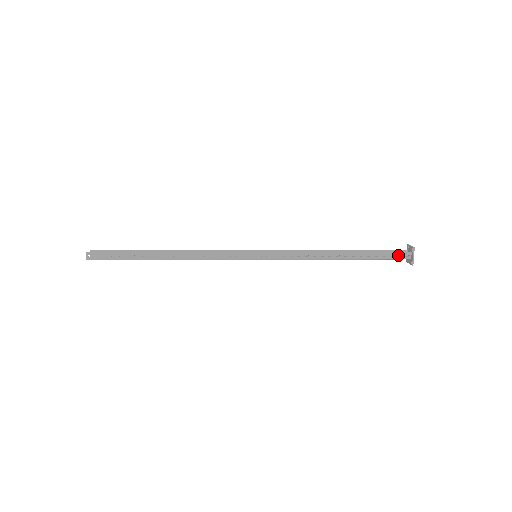
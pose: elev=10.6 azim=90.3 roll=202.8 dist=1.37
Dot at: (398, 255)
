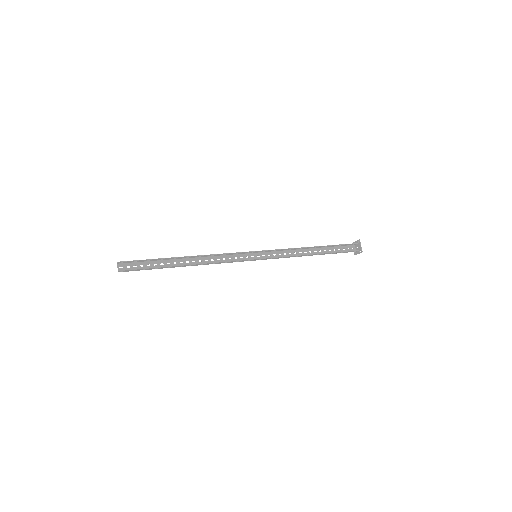
Dot at: (350, 245)
